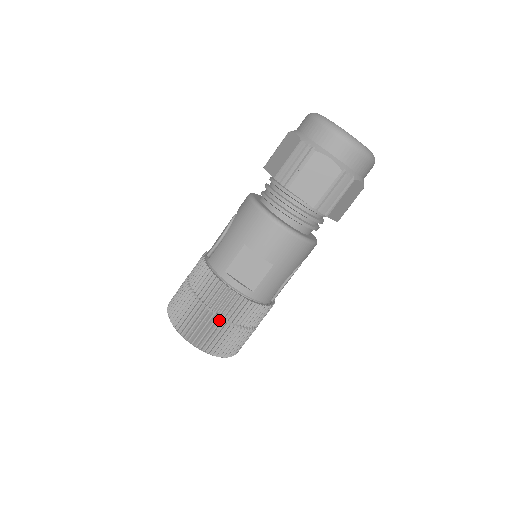
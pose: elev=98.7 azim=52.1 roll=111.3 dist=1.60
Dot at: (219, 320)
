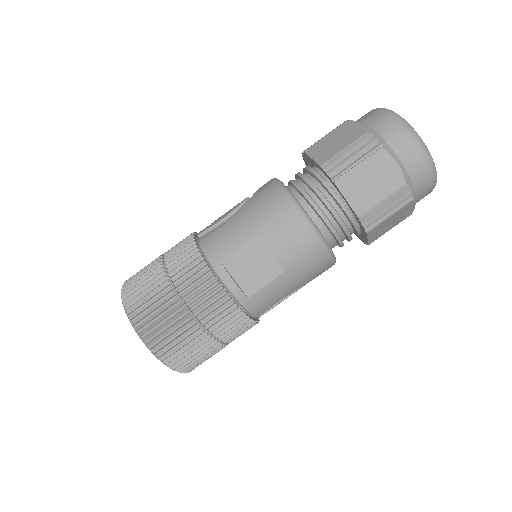
Dot at: (192, 321)
